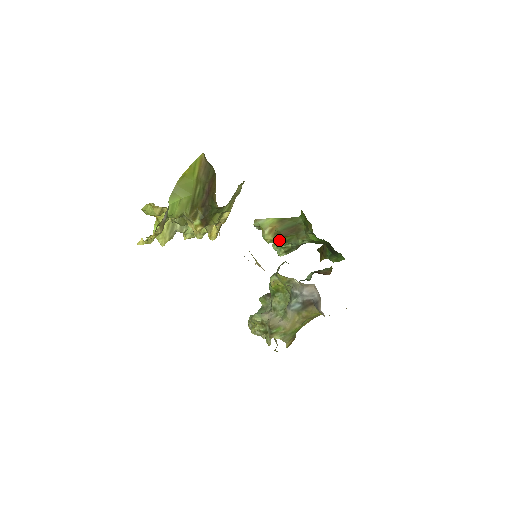
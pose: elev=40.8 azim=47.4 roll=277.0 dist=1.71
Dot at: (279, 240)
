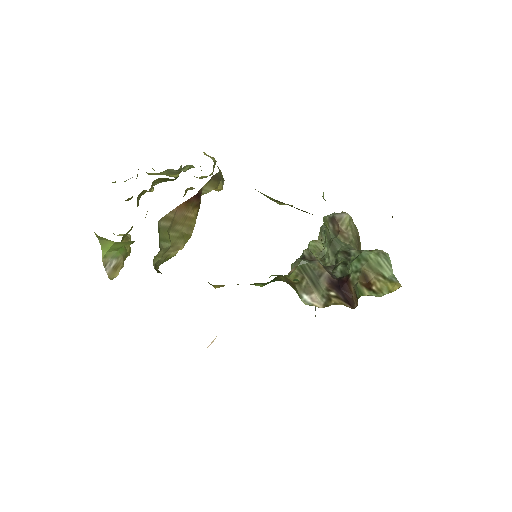
Dot at: occluded
